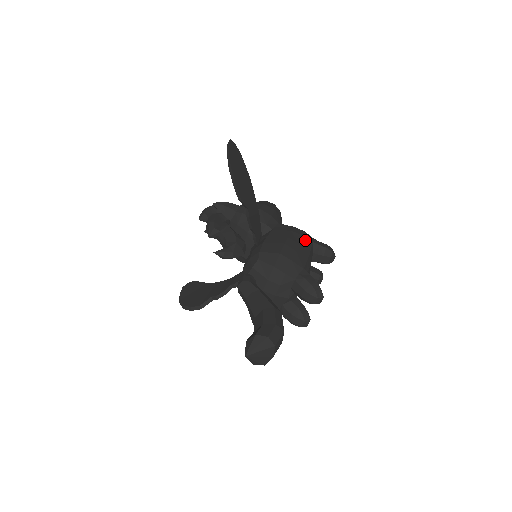
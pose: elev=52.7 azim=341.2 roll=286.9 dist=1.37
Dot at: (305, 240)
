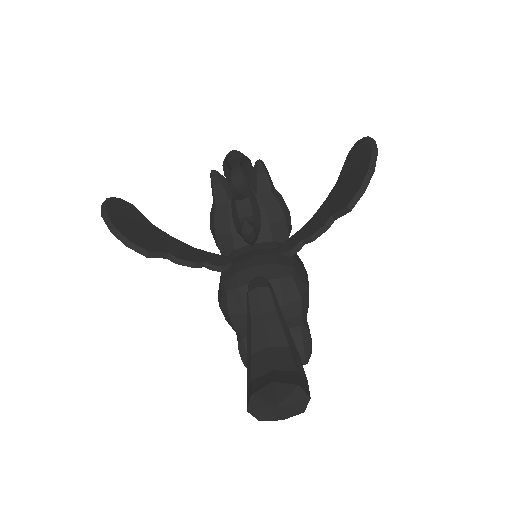
Dot at: occluded
